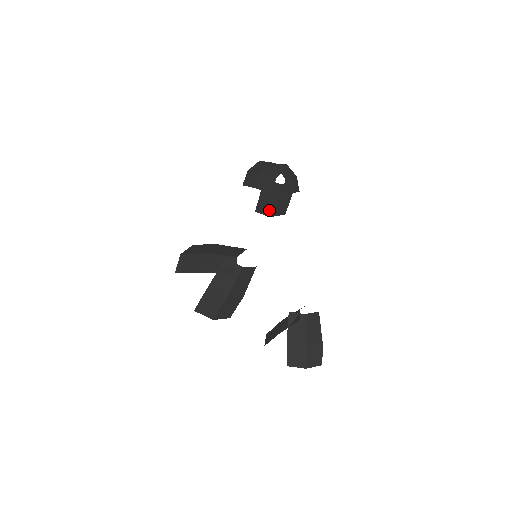
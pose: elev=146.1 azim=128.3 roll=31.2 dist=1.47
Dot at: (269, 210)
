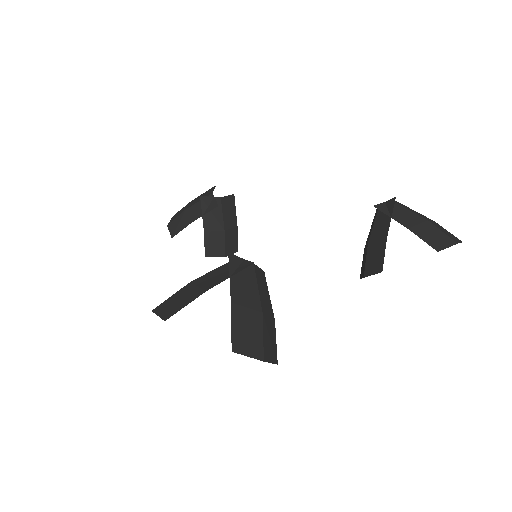
Dot at: (221, 245)
